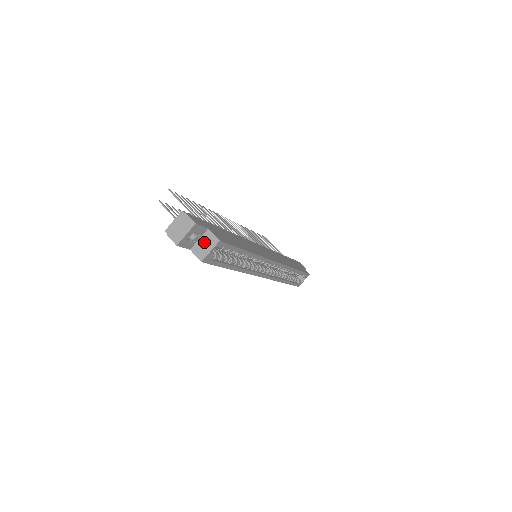
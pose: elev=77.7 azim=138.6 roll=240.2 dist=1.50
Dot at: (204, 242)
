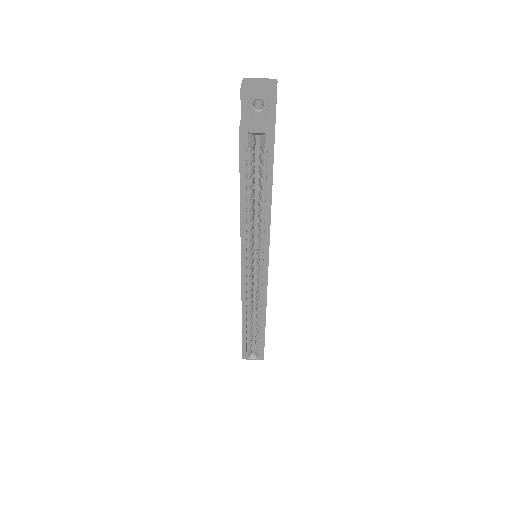
Dot at: (260, 123)
